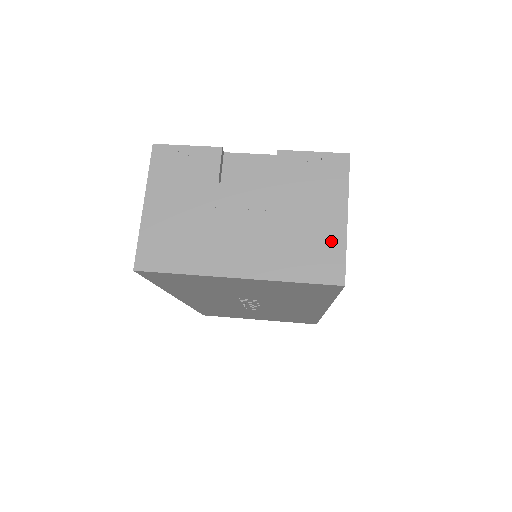
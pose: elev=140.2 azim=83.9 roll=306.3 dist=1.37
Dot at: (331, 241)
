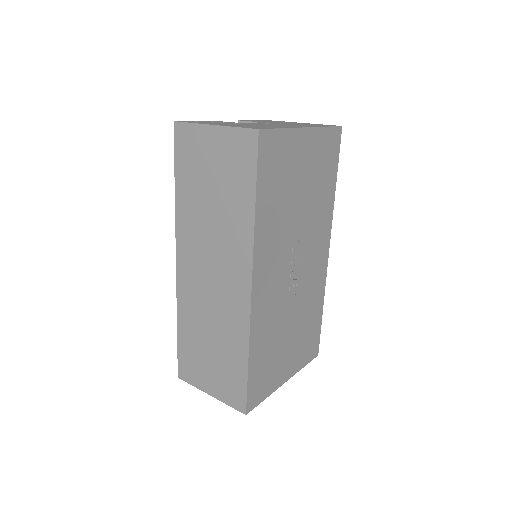
Dot at: occluded
